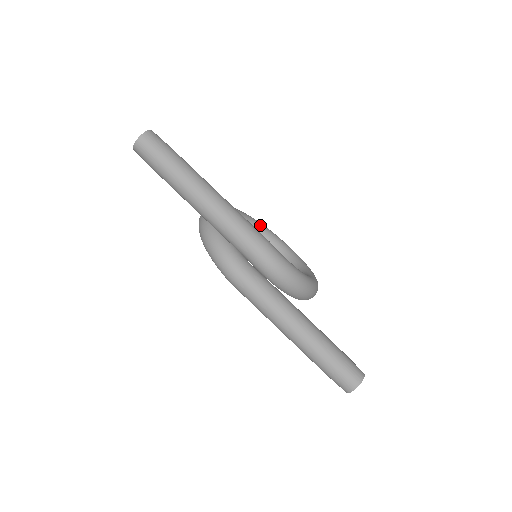
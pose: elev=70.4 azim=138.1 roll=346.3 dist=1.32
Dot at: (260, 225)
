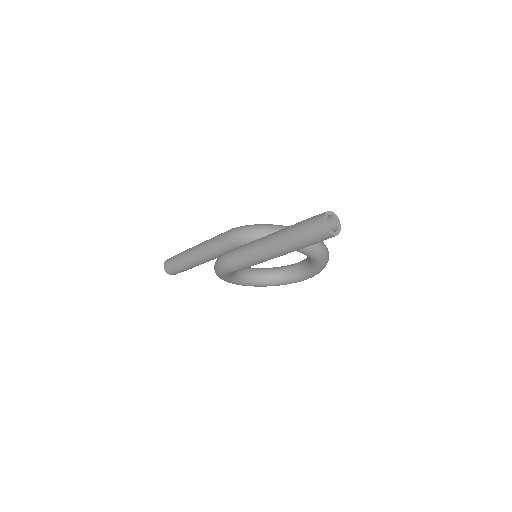
Dot at: (288, 265)
